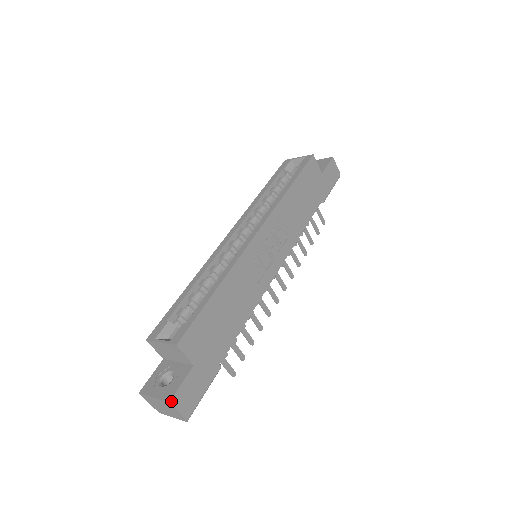
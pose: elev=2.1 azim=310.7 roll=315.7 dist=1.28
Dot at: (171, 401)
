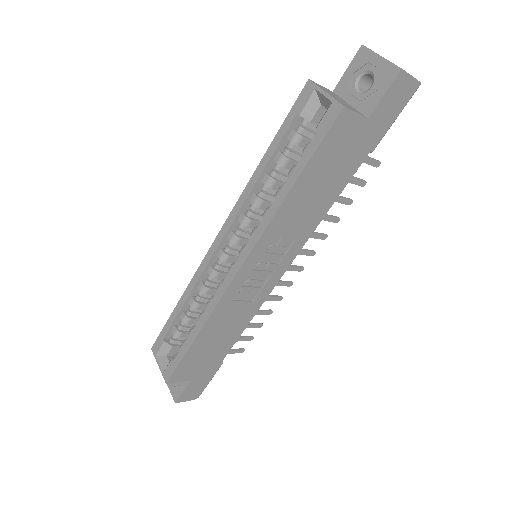
Dot at: (177, 402)
